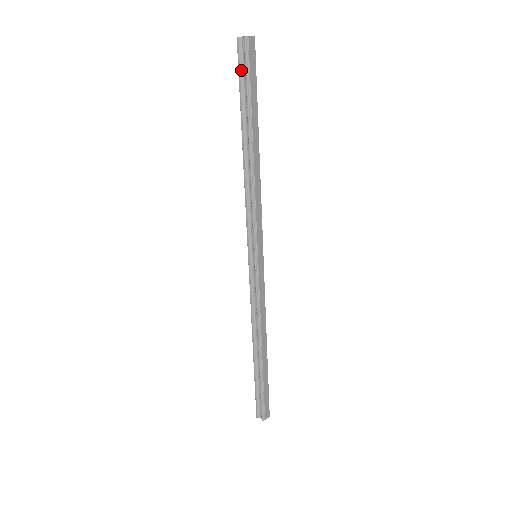
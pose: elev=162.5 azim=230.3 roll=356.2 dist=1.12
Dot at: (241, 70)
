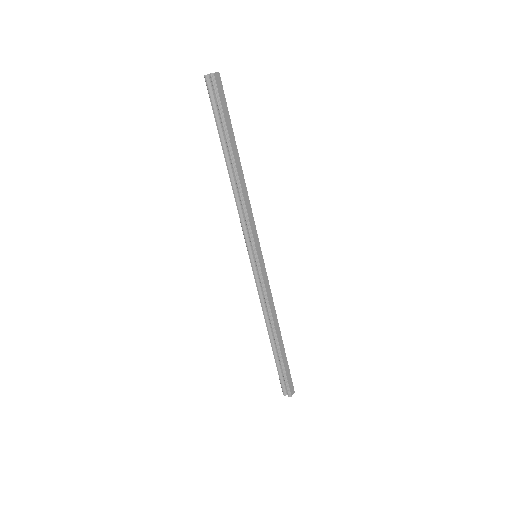
Dot at: (213, 102)
